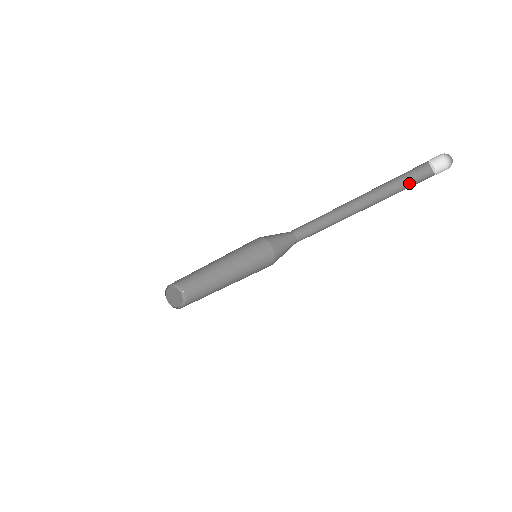
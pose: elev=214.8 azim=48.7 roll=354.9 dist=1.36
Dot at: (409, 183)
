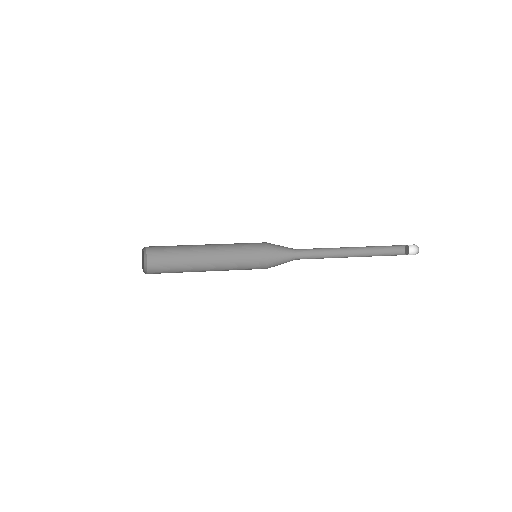
Dot at: (388, 252)
